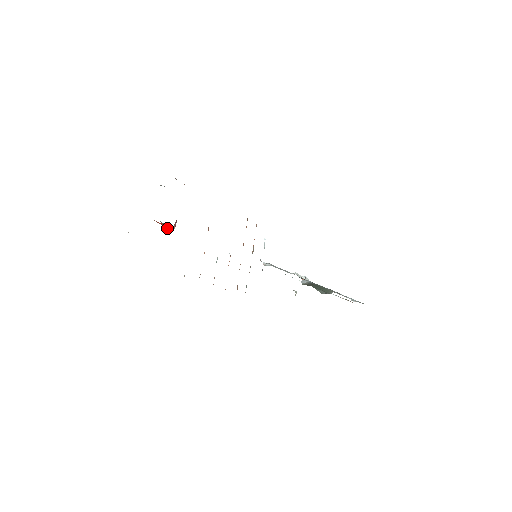
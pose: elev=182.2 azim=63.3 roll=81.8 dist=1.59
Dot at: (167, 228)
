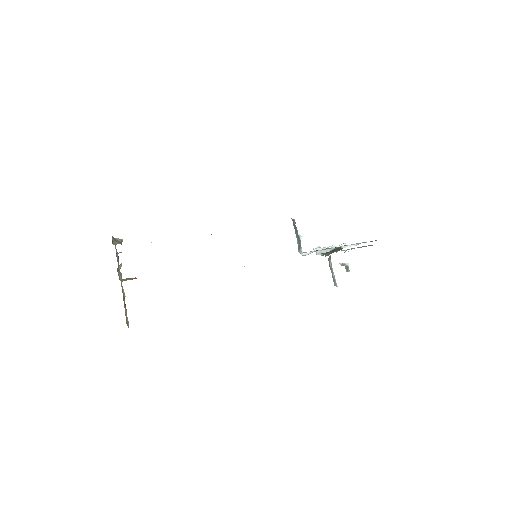
Dot at: (122, 281)
